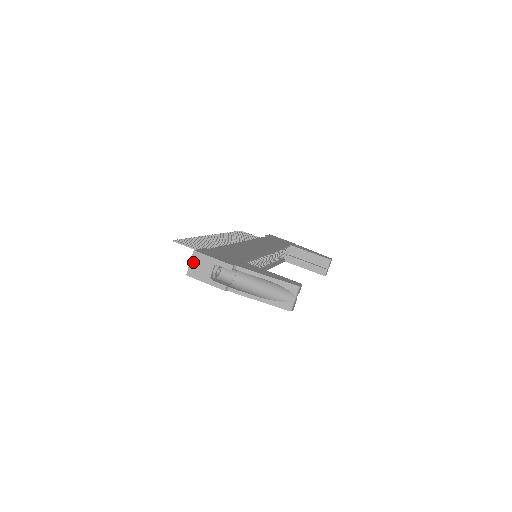
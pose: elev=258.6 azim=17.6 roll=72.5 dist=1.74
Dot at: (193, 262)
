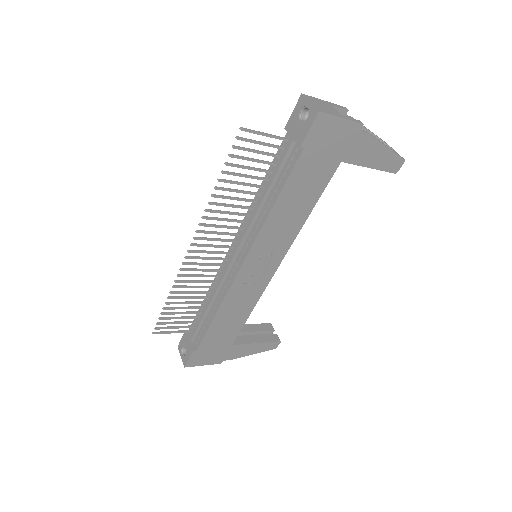
Dot at: (312, 101)
